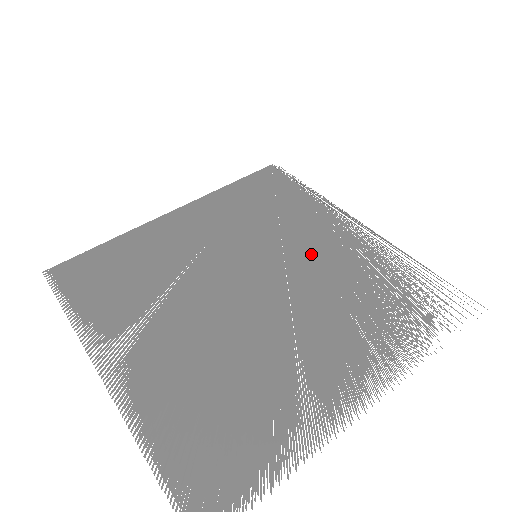
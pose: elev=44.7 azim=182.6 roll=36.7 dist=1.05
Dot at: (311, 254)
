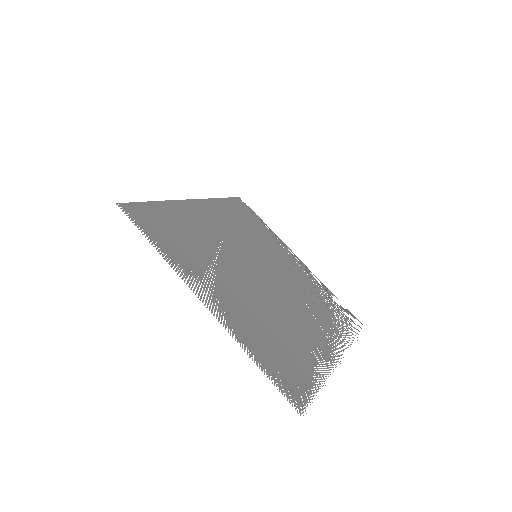
Dot at: (285, 267)
